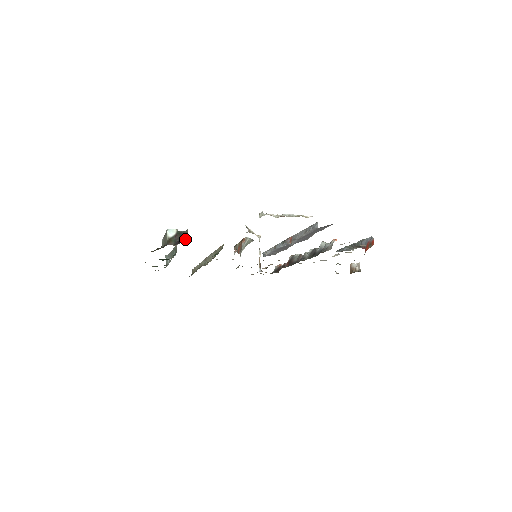
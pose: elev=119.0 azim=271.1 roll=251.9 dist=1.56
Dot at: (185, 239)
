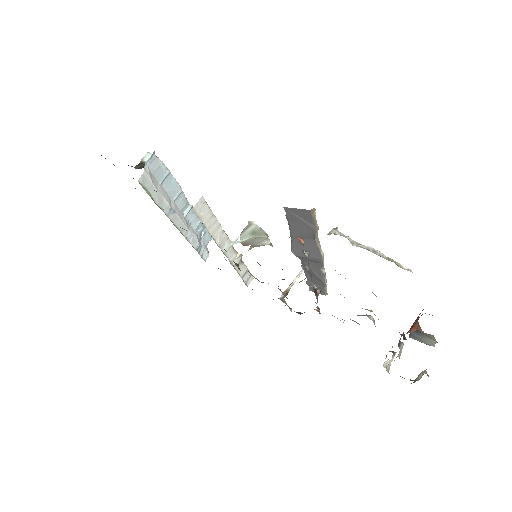
Dot at: (148, 166)
